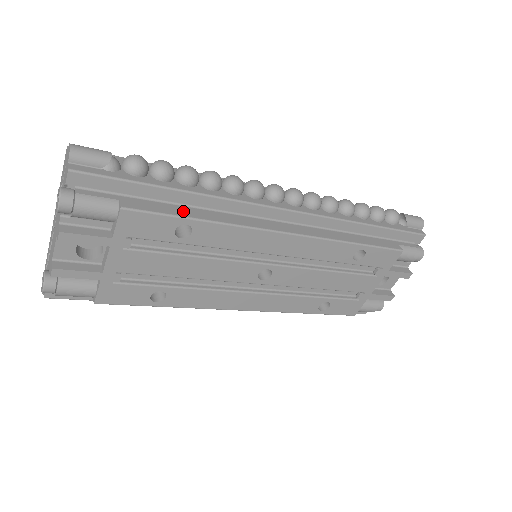
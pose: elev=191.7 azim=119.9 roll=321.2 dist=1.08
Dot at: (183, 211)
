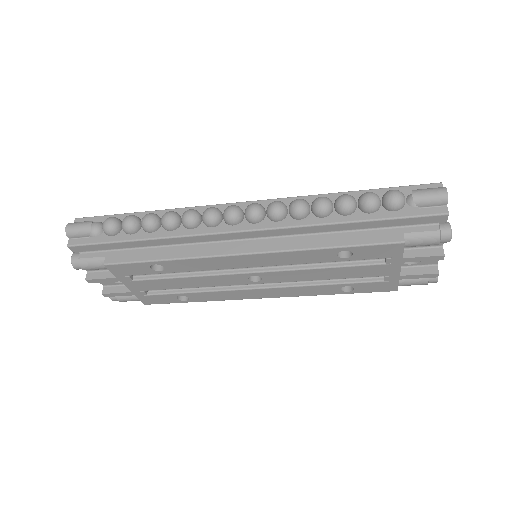
Dot at: (150, 254)
